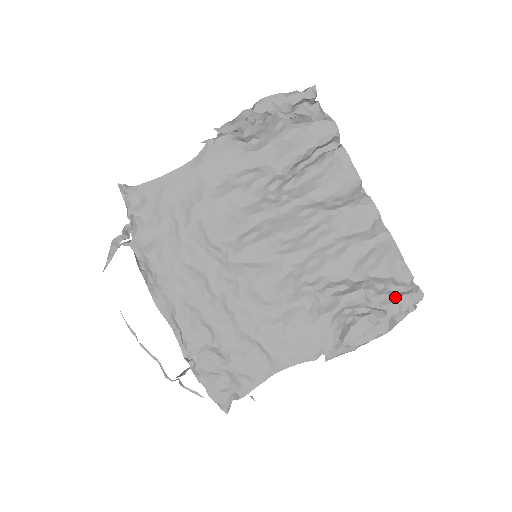
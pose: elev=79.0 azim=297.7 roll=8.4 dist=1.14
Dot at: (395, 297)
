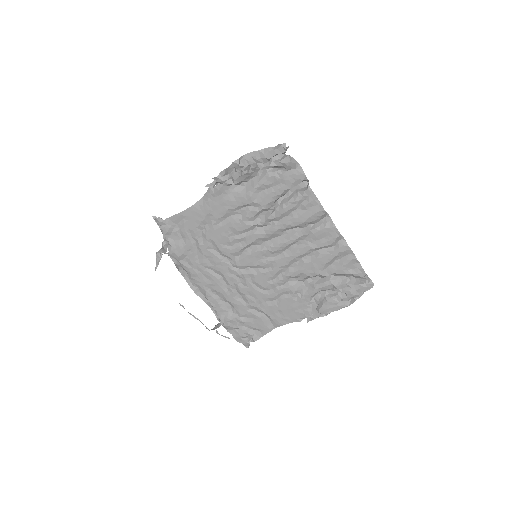
Dot at: (353, 286)
